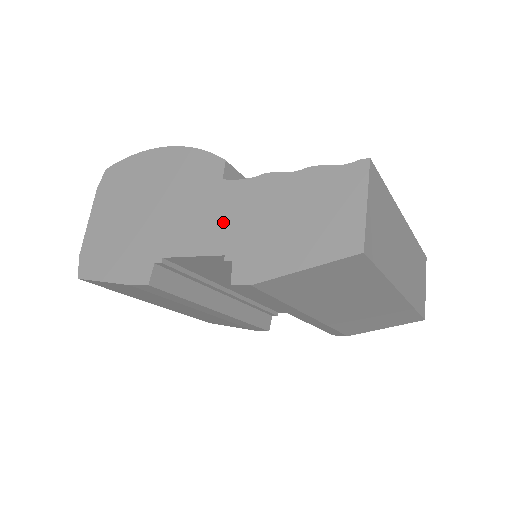
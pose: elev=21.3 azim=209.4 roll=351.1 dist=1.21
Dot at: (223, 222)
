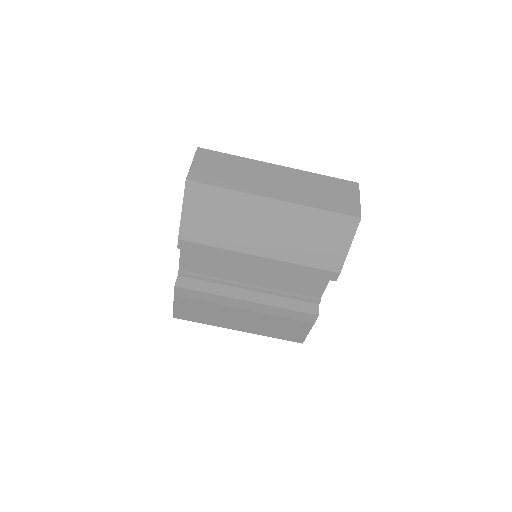
Dot at: occluded
